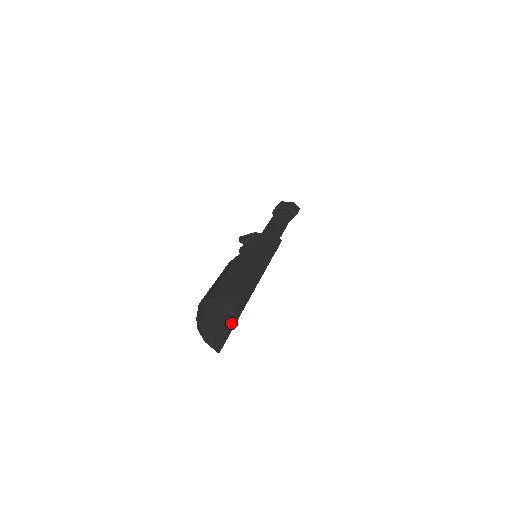
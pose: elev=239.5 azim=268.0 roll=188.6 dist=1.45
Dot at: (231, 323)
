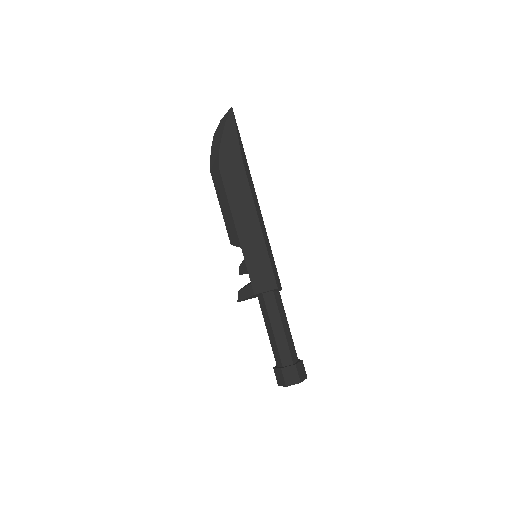
Dot at: occluded
